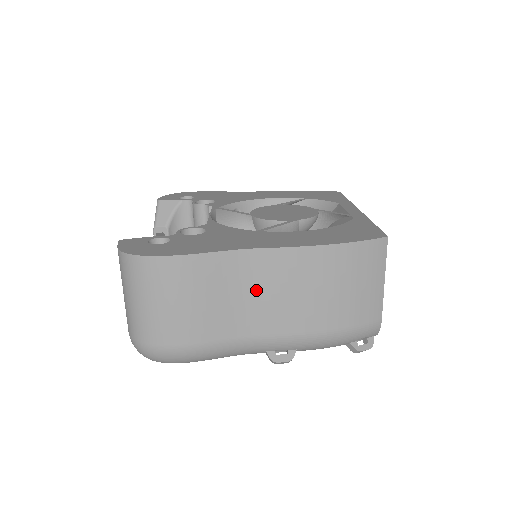
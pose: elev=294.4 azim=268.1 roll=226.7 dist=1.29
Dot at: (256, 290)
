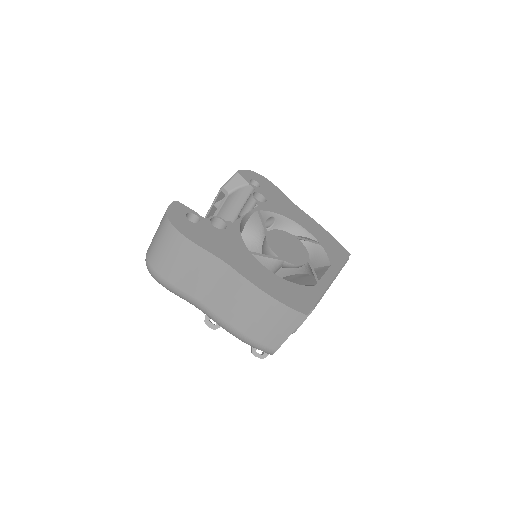
Dot at: (217, 284)
